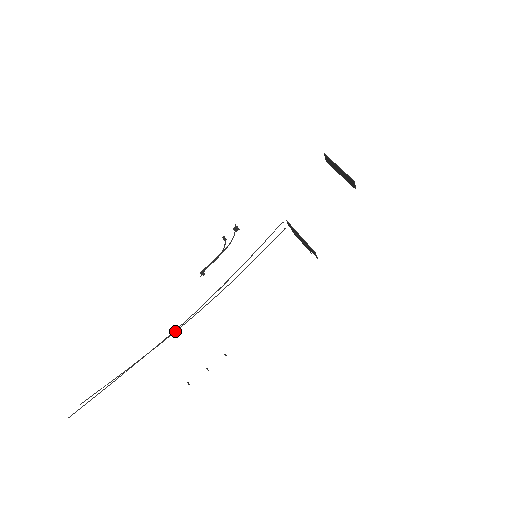
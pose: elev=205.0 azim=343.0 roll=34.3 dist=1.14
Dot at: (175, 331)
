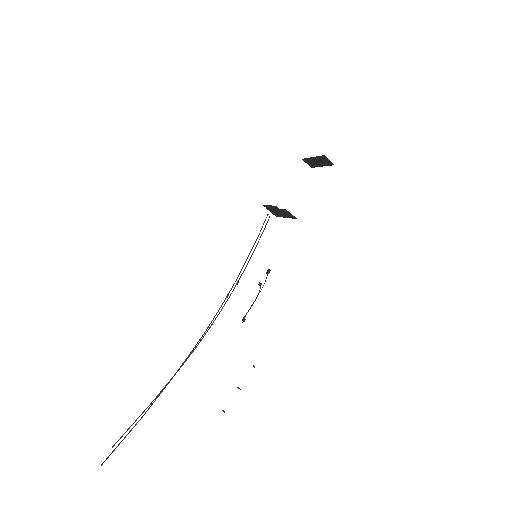
Dot at: (193, 350)
